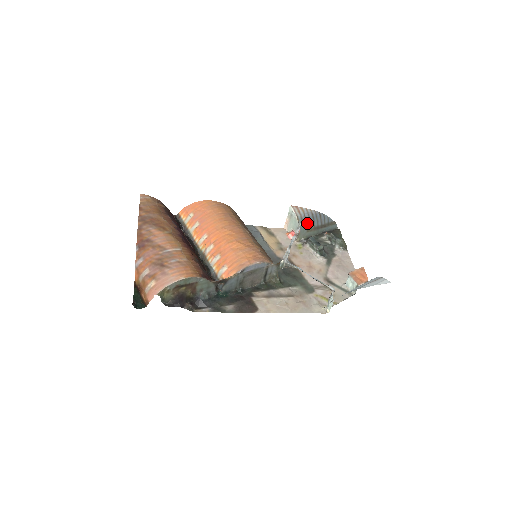
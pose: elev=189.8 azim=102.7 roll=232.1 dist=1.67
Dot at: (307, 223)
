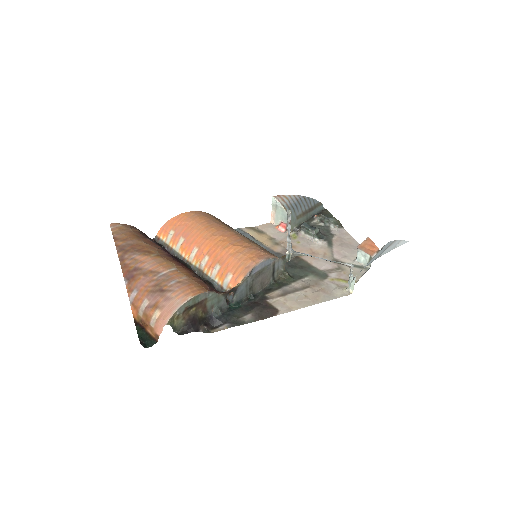
Dot at: (295, 210)
